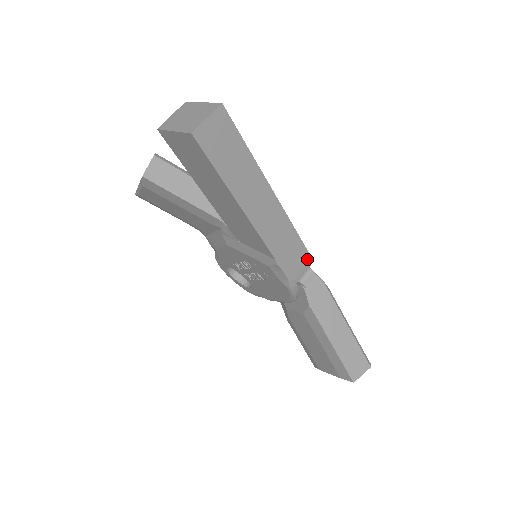
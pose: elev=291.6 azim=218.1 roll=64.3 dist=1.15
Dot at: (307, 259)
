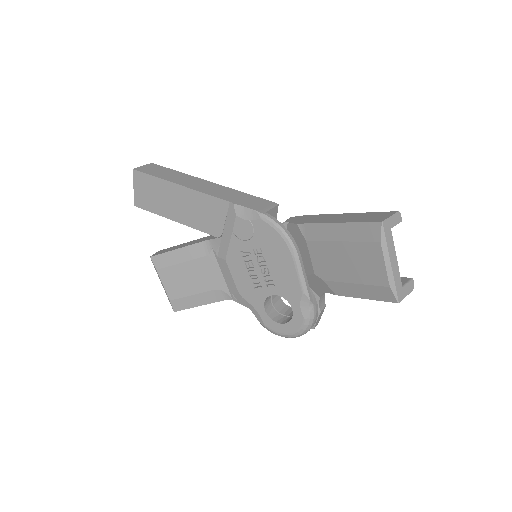
Dot at: (268, 203)
